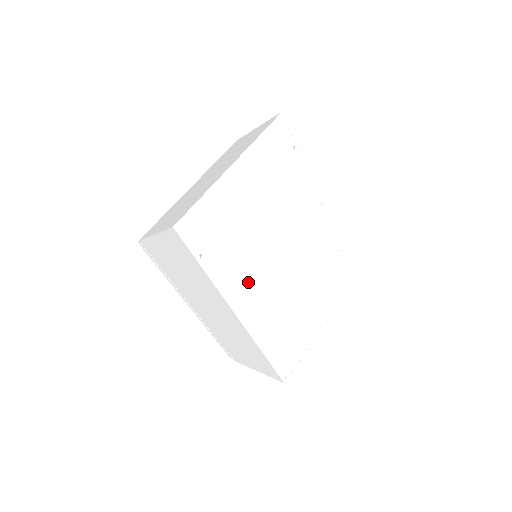
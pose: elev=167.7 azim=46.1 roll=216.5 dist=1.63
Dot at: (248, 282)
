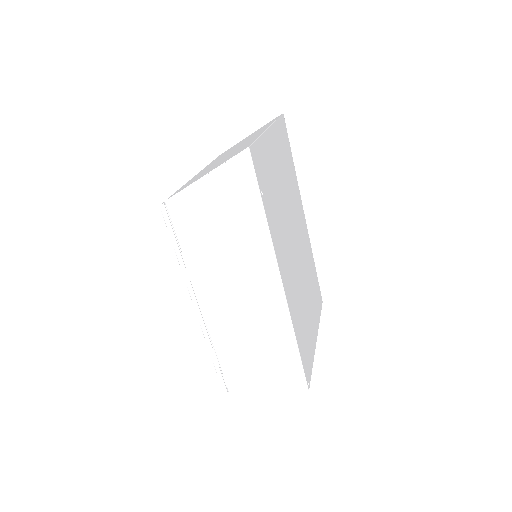
Dot at: (283, 250)
